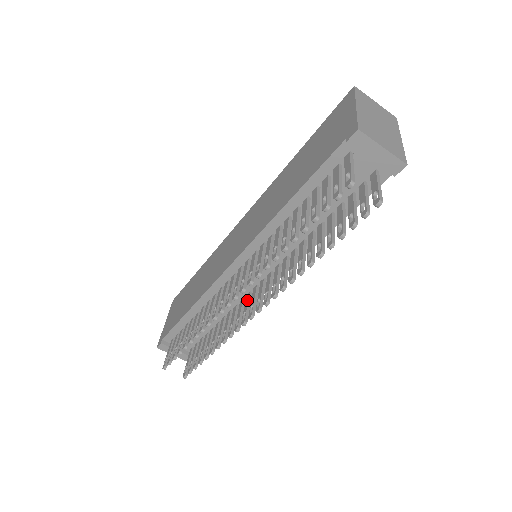
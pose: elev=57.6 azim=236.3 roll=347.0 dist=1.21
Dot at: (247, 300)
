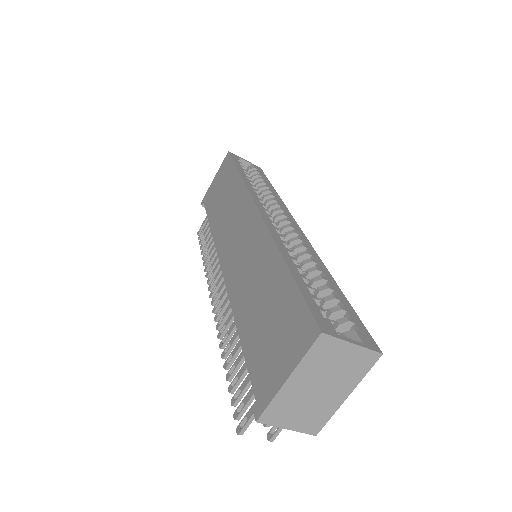
Dot at: occluded
